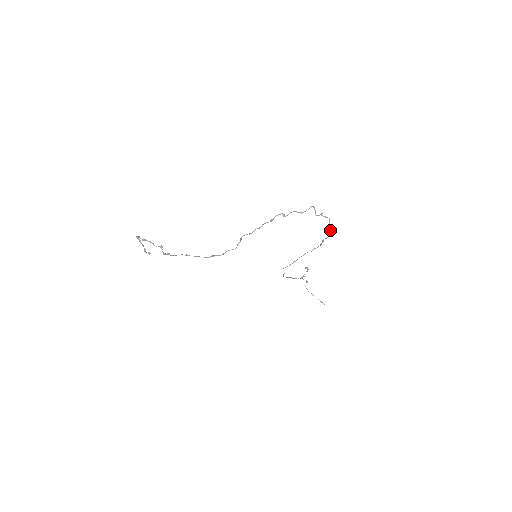
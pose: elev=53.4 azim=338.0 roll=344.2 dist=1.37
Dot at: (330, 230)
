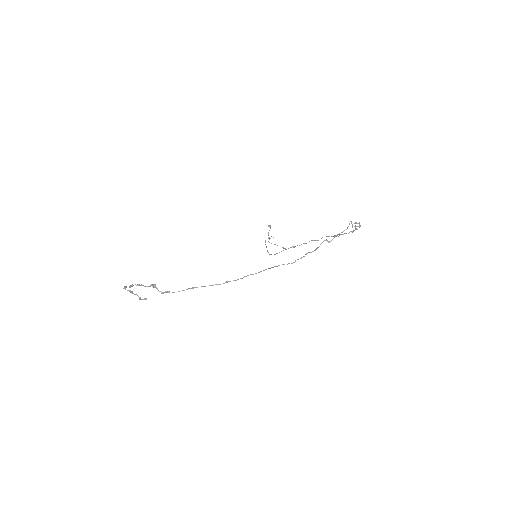
Dot at: occluded
